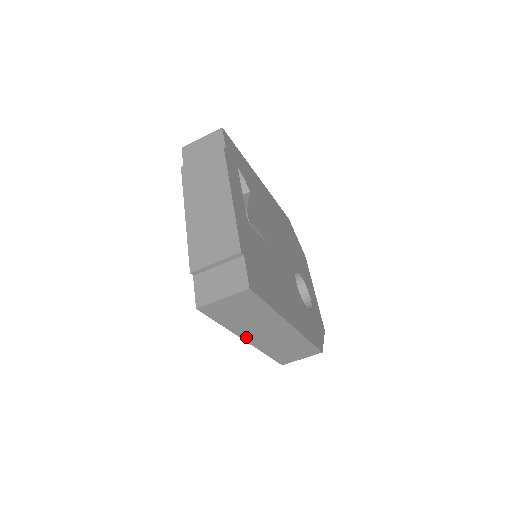
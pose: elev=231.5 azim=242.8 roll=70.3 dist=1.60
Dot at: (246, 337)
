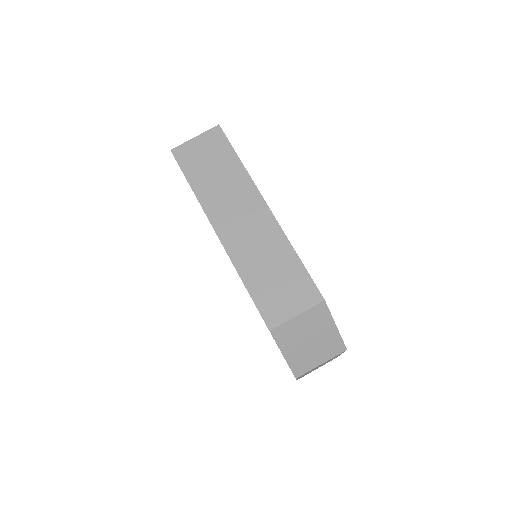
Dot at: (216, 223)
